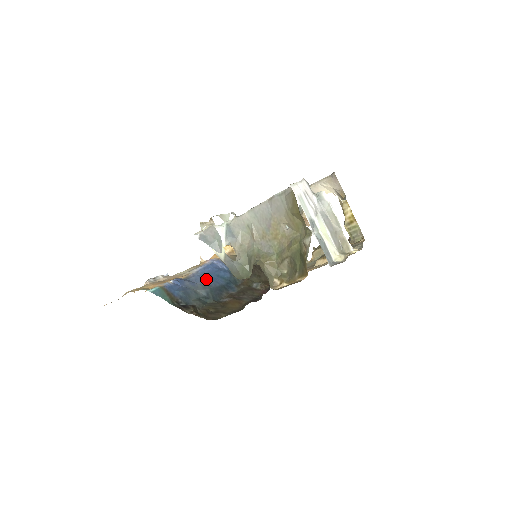
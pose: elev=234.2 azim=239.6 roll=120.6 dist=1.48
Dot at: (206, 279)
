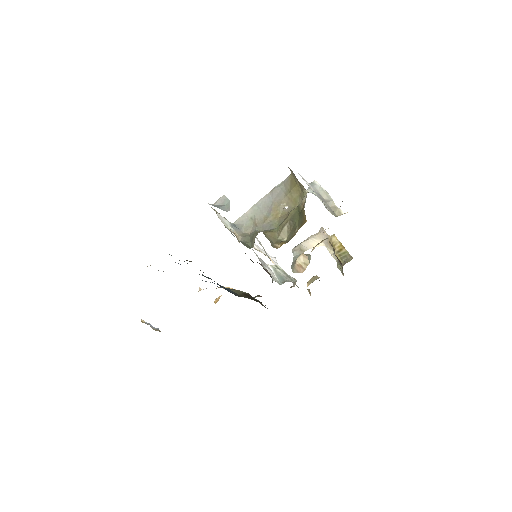
Dot at: occluded
